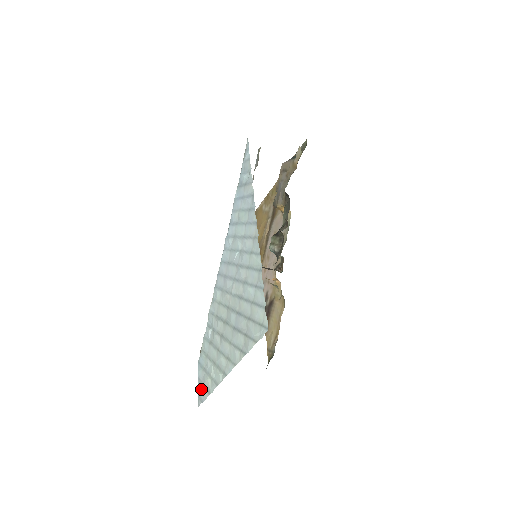
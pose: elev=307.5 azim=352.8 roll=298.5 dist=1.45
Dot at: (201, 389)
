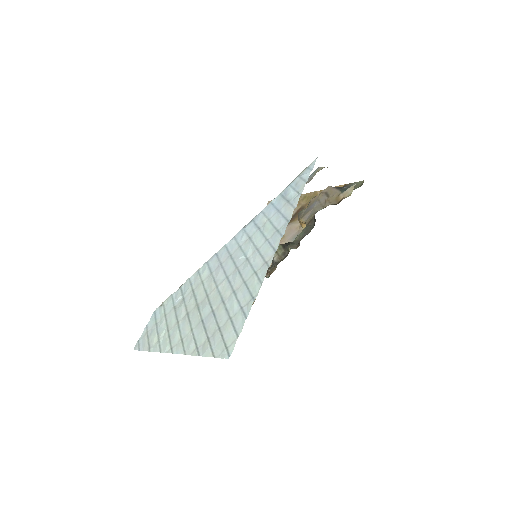
Dot at: (144, 338)
